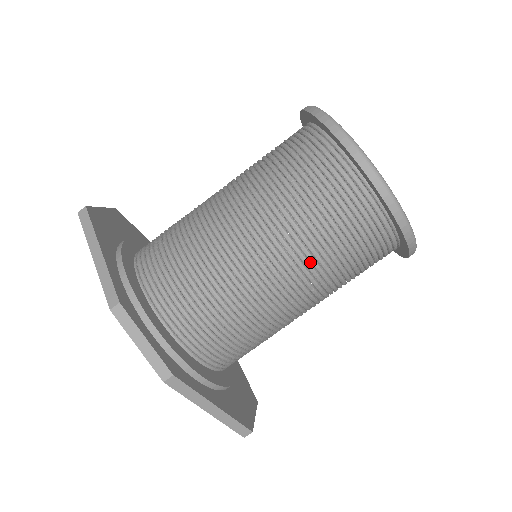
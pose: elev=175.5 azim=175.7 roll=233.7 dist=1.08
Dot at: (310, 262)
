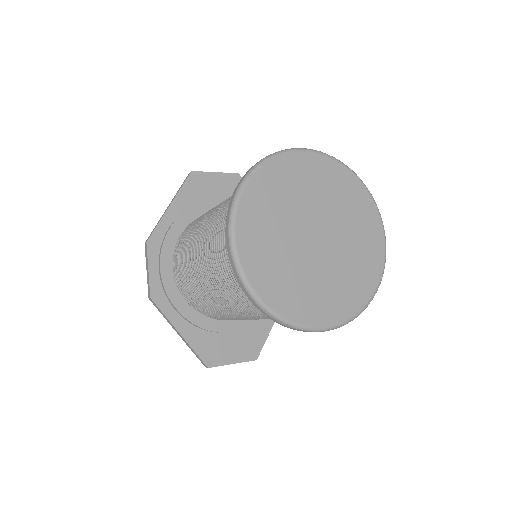
Dot at: (220, 282)
